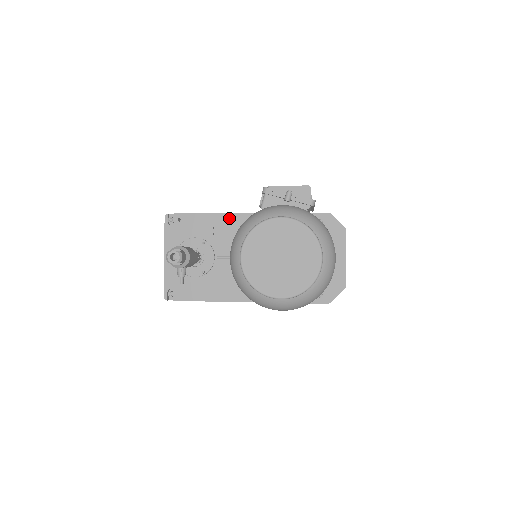
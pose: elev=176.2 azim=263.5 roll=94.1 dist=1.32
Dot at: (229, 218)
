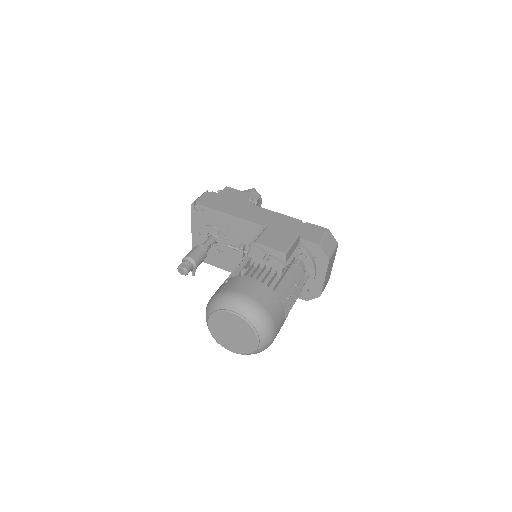
Dot at: (239, 221)
